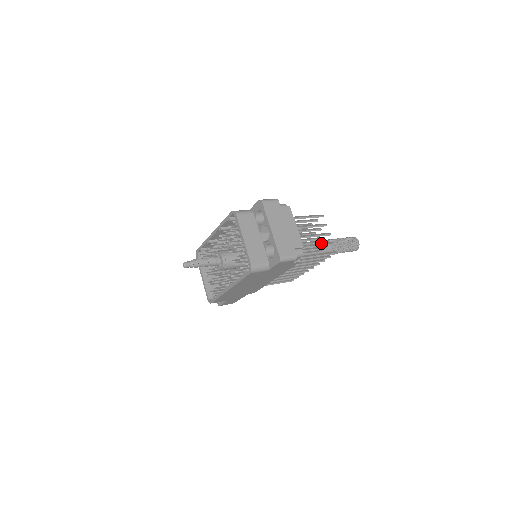
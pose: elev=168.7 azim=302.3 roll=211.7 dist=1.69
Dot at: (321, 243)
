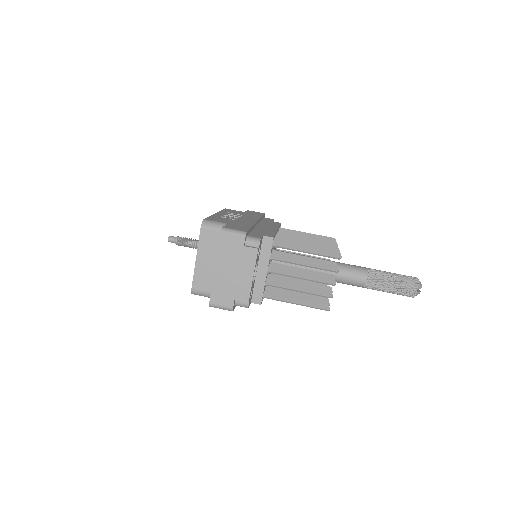
Dot at: (313, 290)
